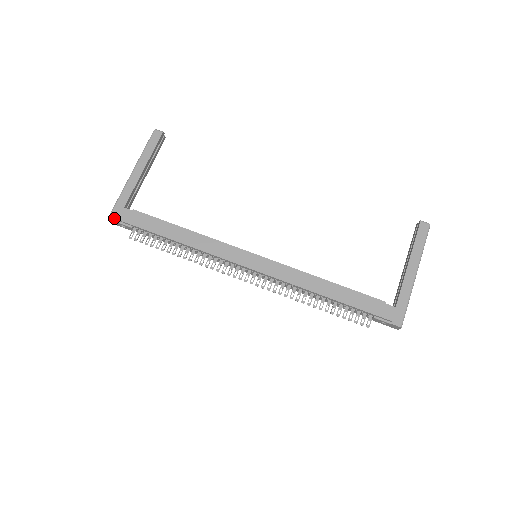
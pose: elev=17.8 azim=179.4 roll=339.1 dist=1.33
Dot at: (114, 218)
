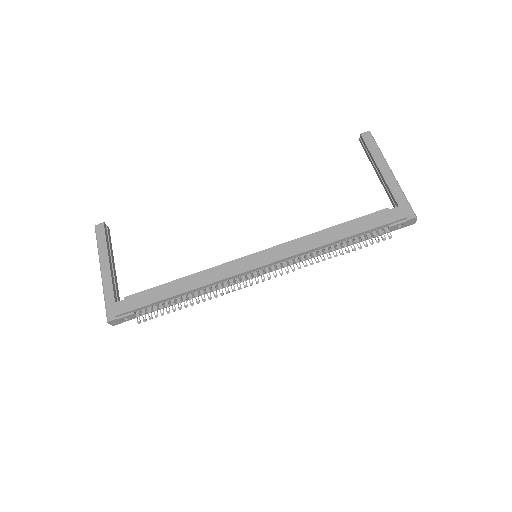
Dot at: (113, 317)
